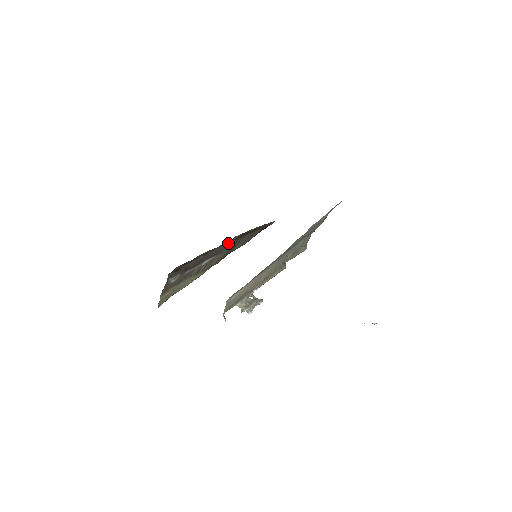
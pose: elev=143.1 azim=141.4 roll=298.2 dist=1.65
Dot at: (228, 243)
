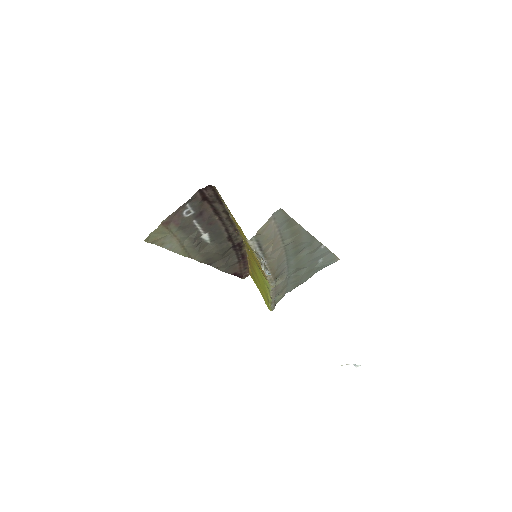
Dot at: (228, 238)
